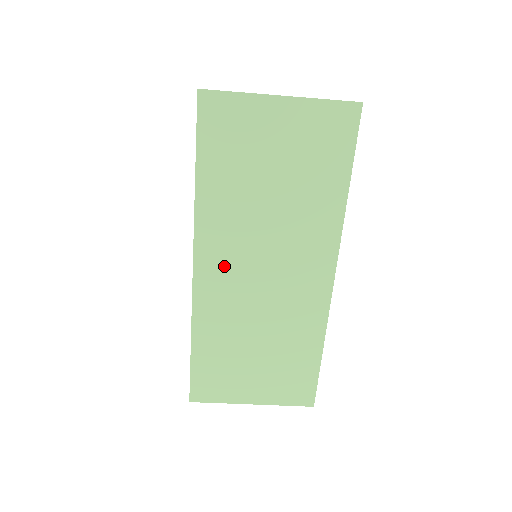
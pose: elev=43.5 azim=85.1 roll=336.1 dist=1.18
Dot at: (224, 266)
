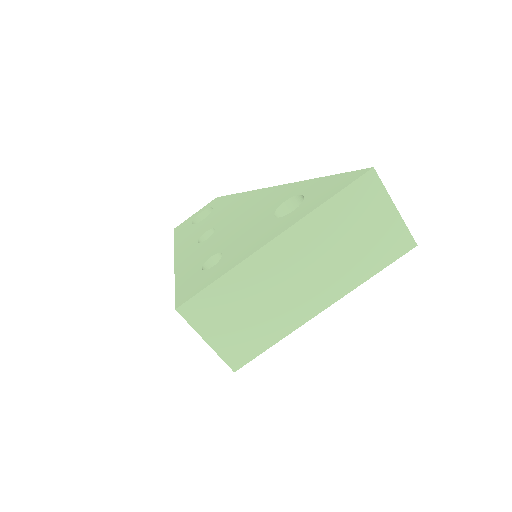
Dot at: (286, 254)
